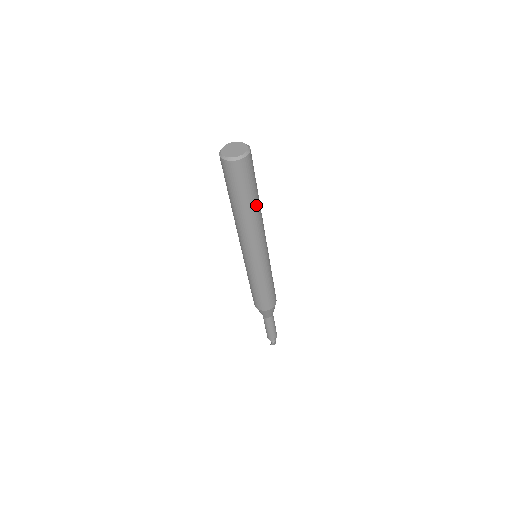
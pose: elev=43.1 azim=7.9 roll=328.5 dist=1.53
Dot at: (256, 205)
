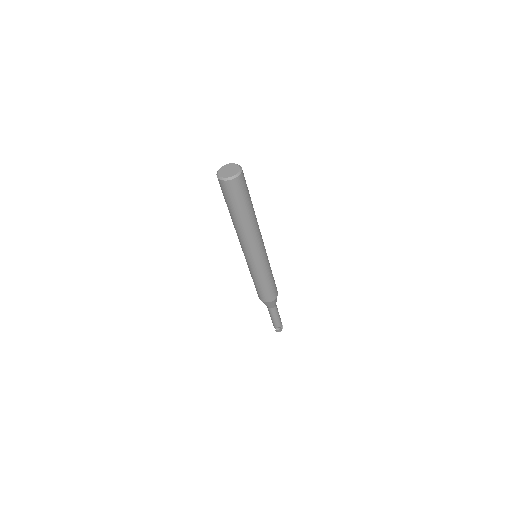
Dot at: (246, 218)
